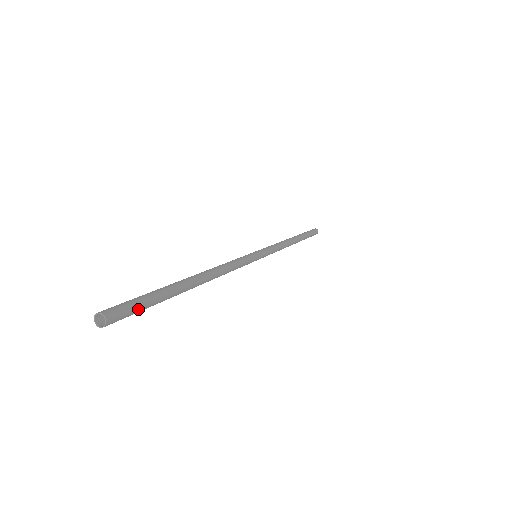
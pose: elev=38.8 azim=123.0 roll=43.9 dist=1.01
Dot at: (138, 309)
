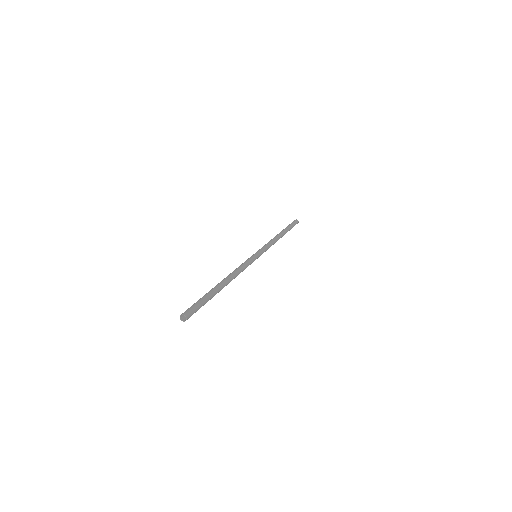
Dot at: occluded
